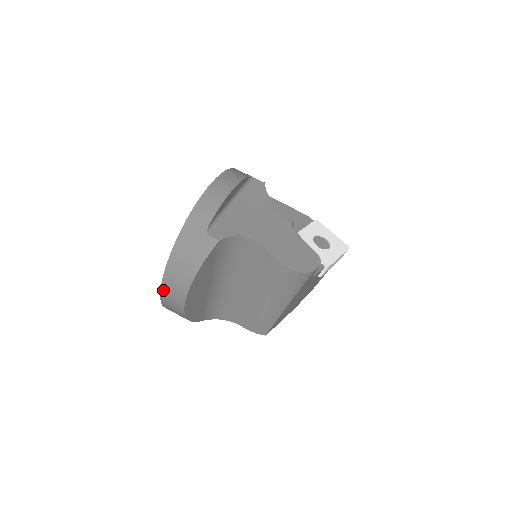
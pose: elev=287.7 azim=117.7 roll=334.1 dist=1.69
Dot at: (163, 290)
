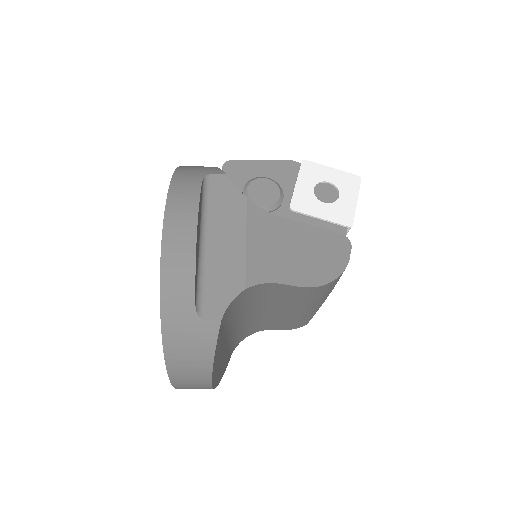
Dot at: (177, 387)
